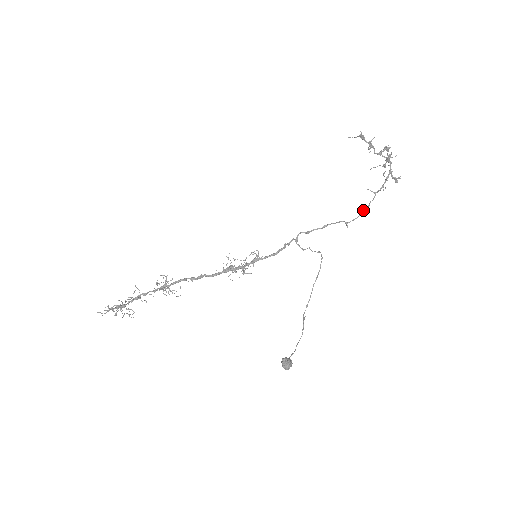
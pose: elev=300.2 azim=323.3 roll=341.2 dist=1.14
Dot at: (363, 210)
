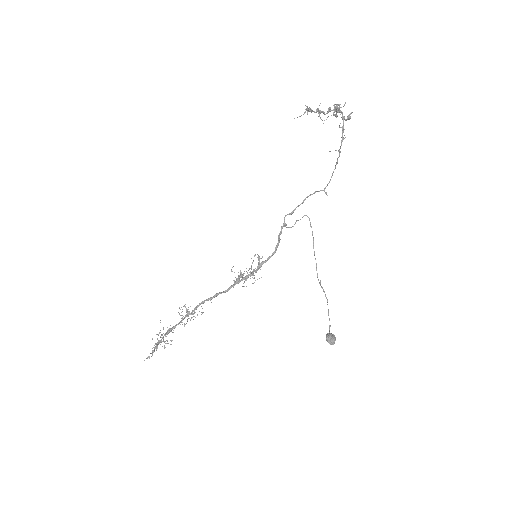
Dot at: occluded
